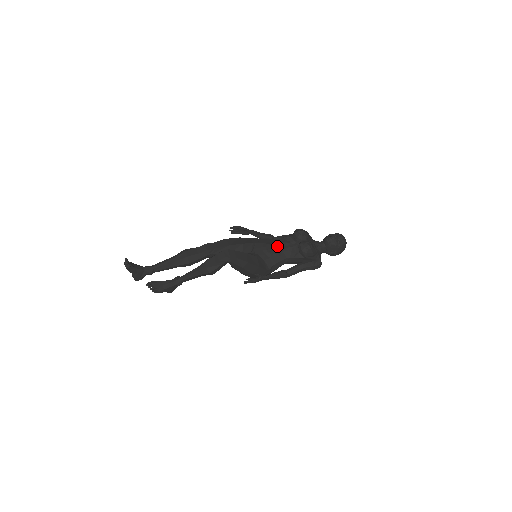
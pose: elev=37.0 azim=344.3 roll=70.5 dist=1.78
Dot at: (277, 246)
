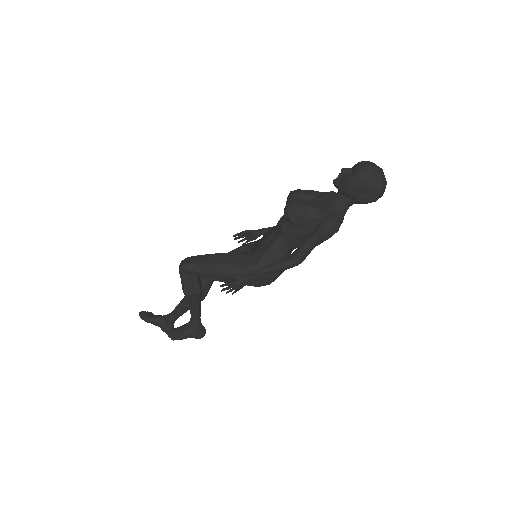
Dot at: (271, 230)
